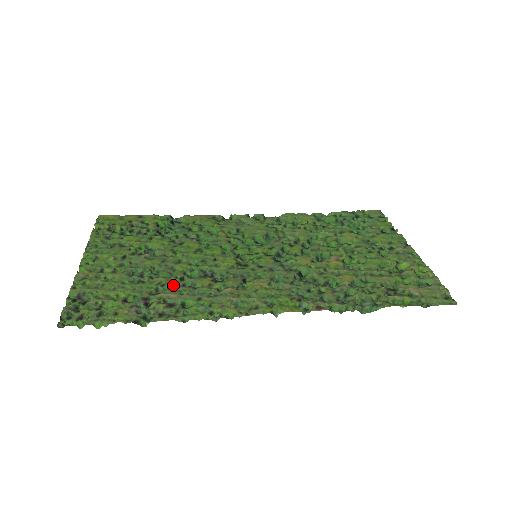
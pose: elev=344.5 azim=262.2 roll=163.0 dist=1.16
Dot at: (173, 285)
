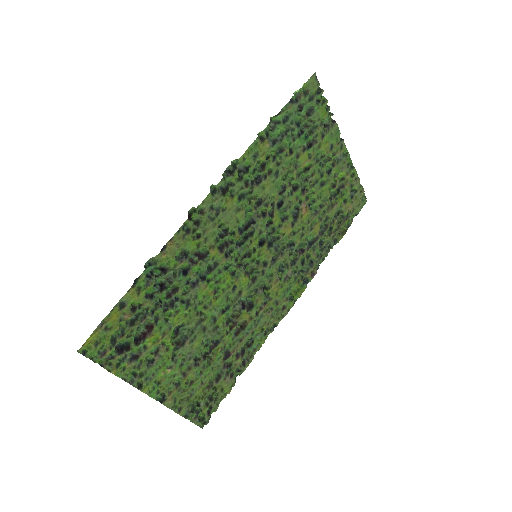
Dot at: (231, 341)
